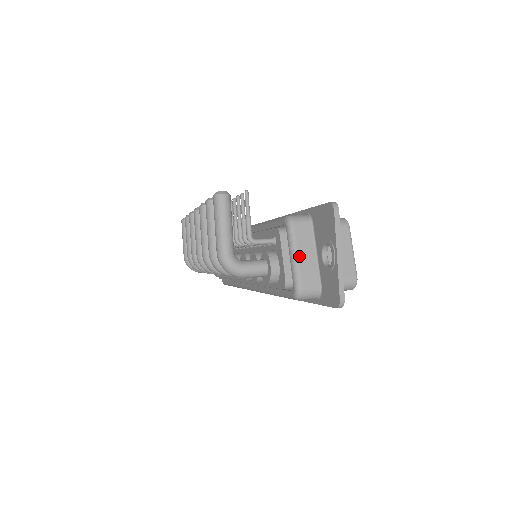
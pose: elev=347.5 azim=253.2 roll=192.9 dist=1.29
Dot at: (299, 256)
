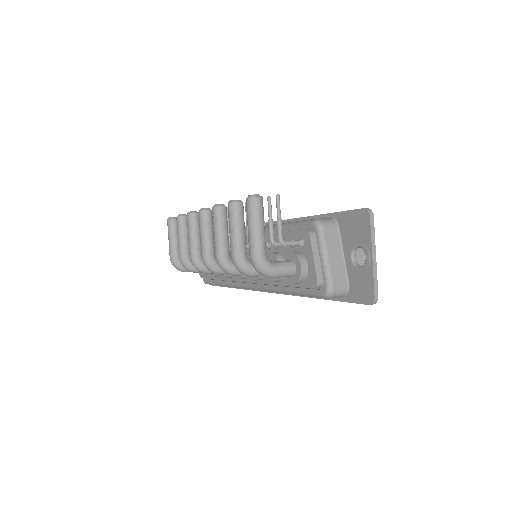
Dot at: (329, 257)
